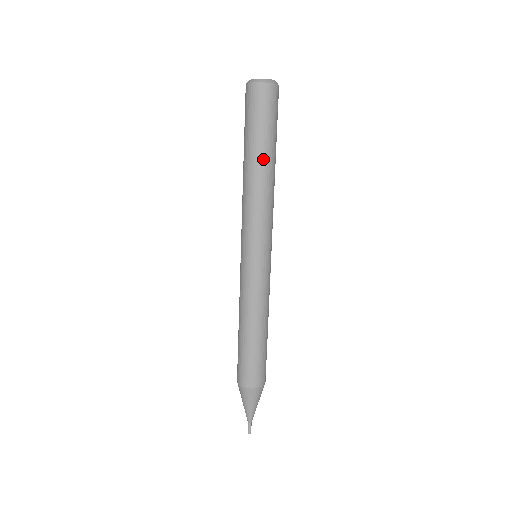
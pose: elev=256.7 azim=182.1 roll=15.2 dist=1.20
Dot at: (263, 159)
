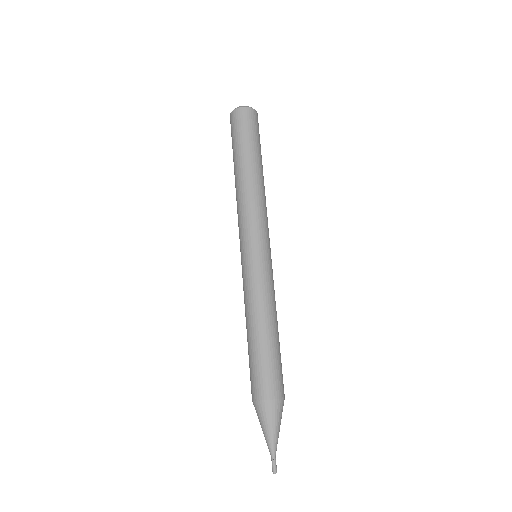
Dot at: (238, 166)
